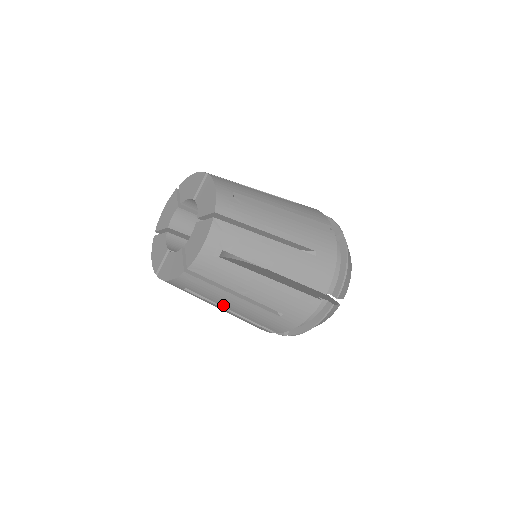
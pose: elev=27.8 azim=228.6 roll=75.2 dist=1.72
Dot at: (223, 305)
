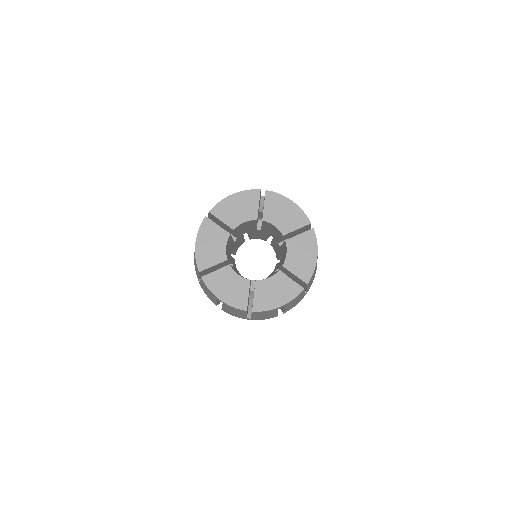
Dot at: occluded
